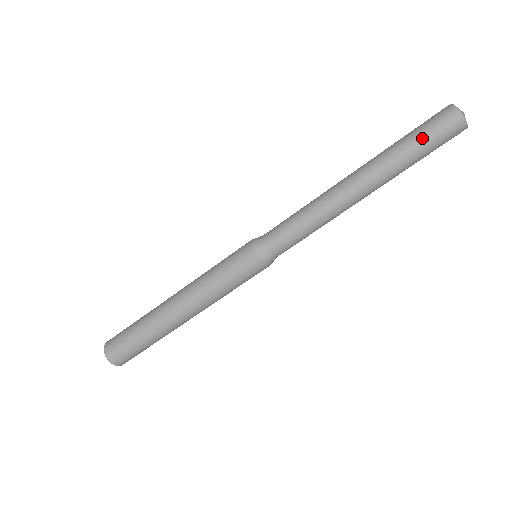
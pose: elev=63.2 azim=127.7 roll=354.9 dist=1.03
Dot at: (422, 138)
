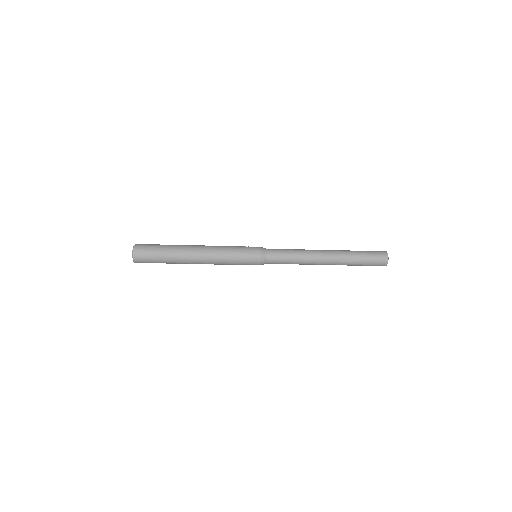
Dot at: (366, 265)
